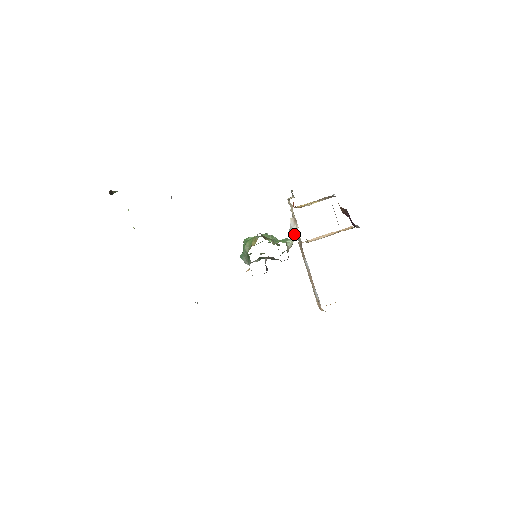
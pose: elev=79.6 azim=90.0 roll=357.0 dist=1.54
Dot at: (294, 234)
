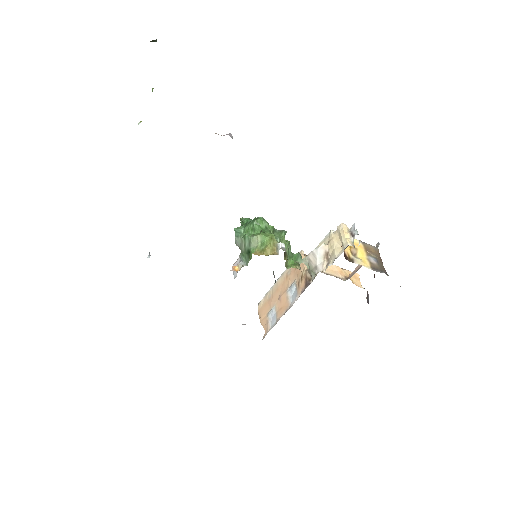
Dot at: (312, 263)
